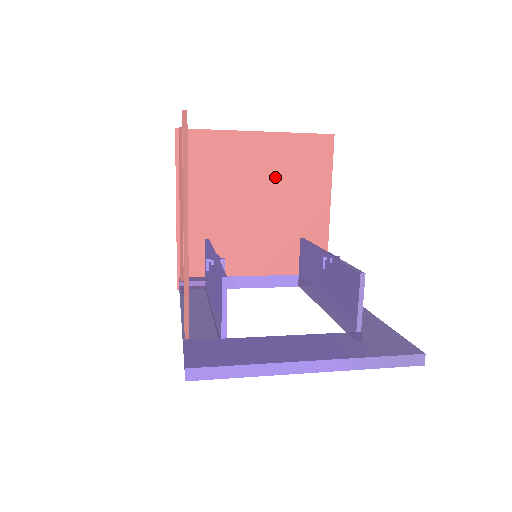
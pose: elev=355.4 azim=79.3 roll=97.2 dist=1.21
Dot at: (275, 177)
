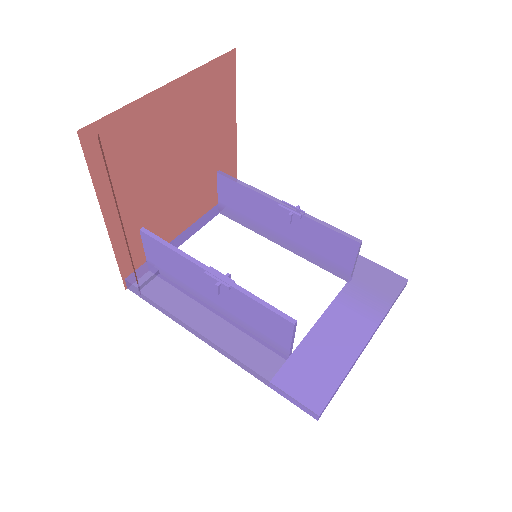
Dot at: (190, 127)
